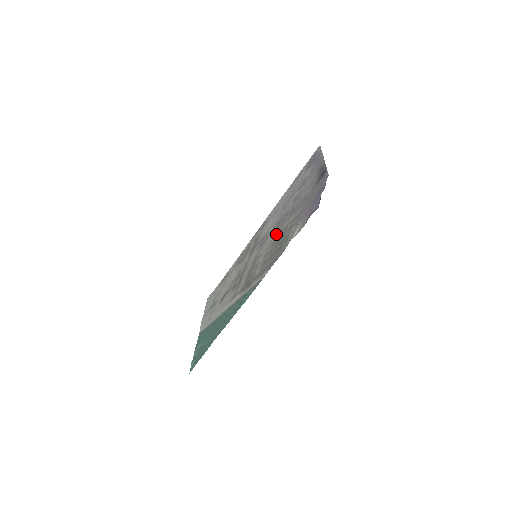
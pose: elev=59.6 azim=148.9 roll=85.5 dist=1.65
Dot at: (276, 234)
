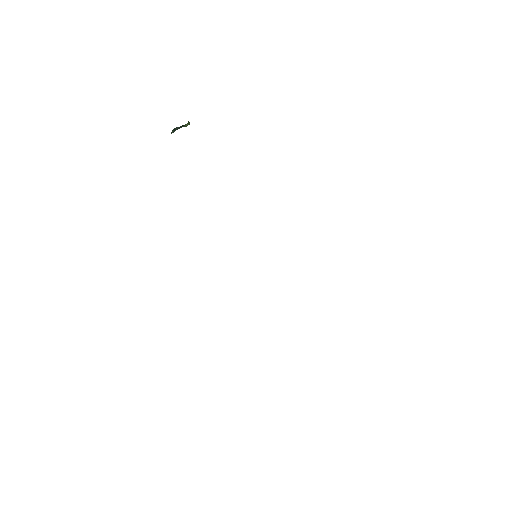
Dot at: occluded
